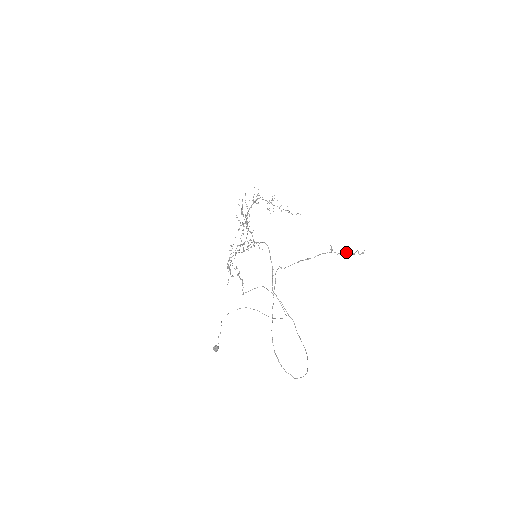
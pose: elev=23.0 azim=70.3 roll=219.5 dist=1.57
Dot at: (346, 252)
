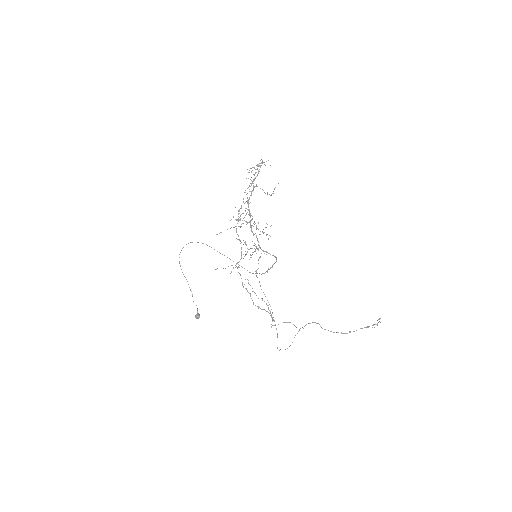
Dot at: occluded
